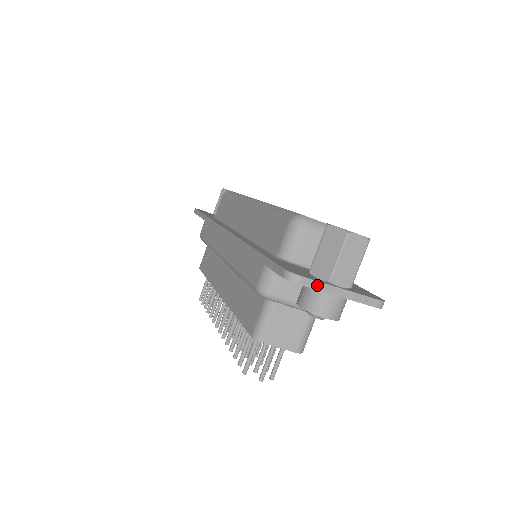
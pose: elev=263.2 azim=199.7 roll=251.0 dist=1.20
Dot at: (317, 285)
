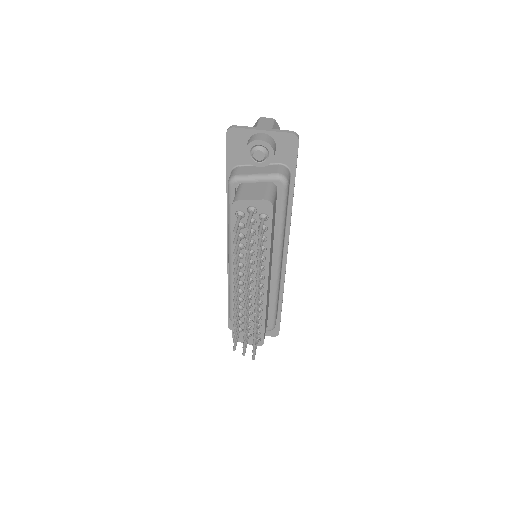
Dot at: (246, 127)
